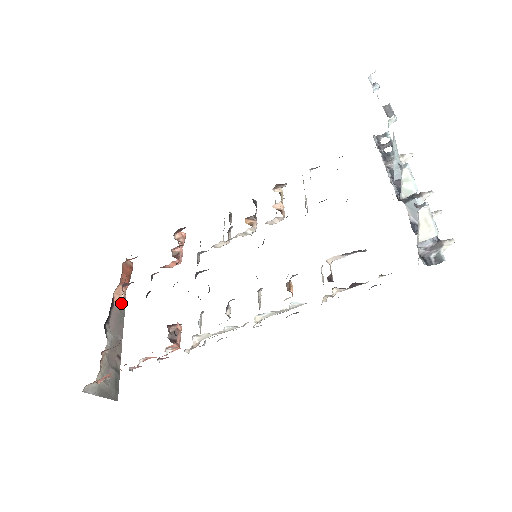
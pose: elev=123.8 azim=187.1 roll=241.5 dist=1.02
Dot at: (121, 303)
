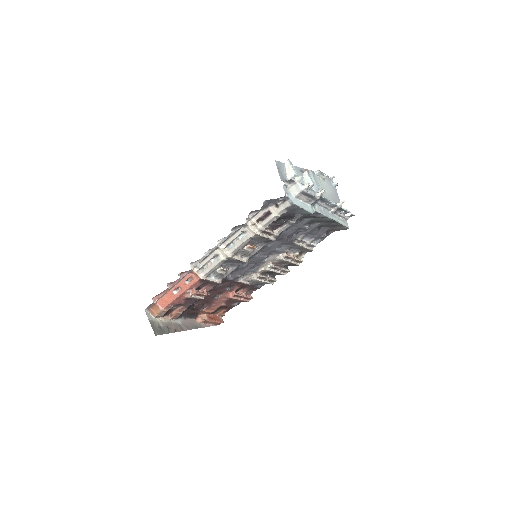
Dot at: (195, 303)
